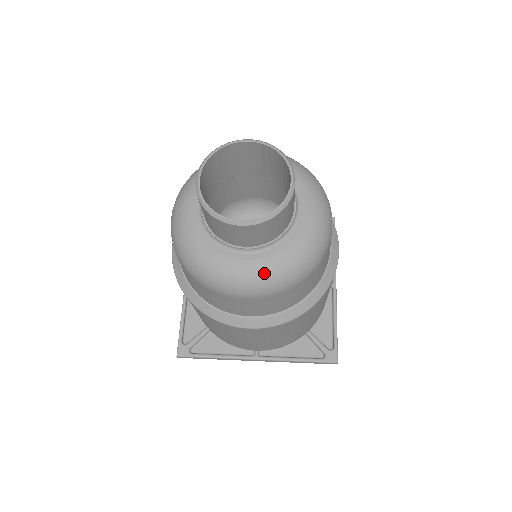
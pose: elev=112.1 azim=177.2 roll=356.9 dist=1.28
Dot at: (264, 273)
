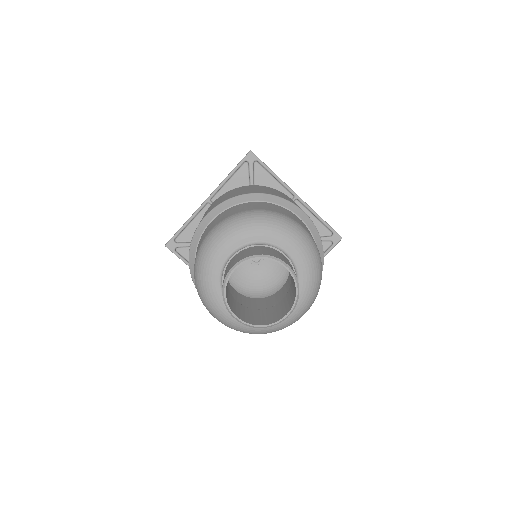
Dot at: (306, 302)
